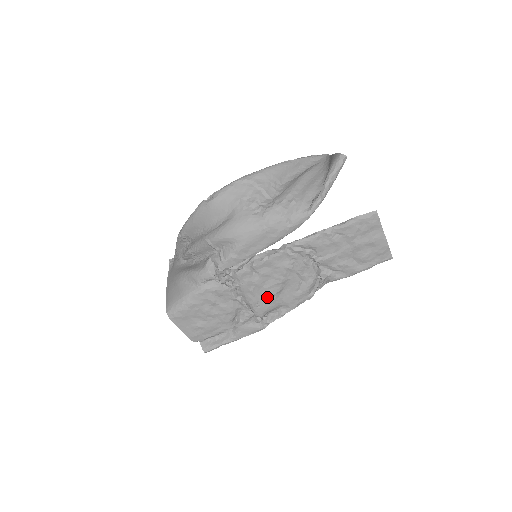
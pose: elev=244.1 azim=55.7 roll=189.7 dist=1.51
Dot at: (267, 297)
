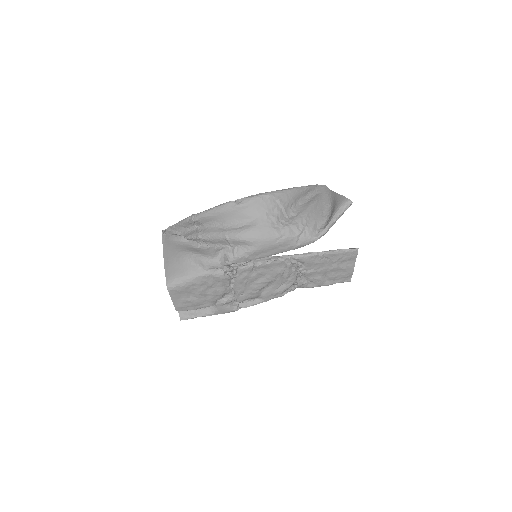
Dot at: (253, 289)
